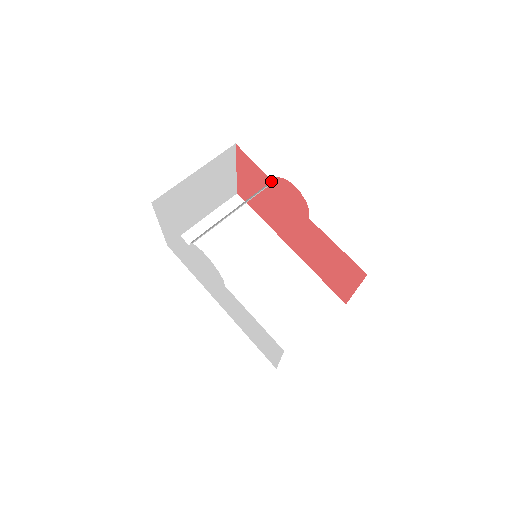
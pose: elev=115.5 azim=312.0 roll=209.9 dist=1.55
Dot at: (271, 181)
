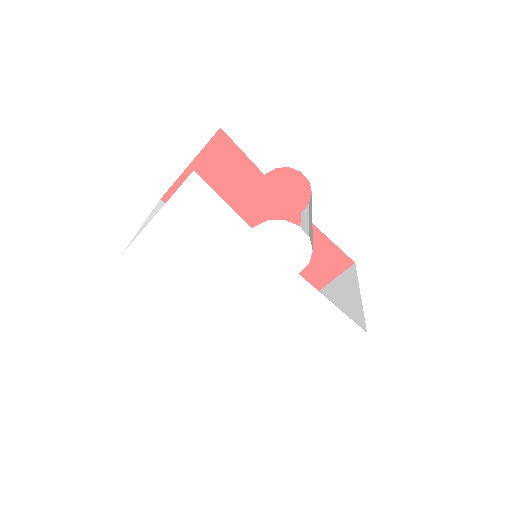
Dot at: occluded
